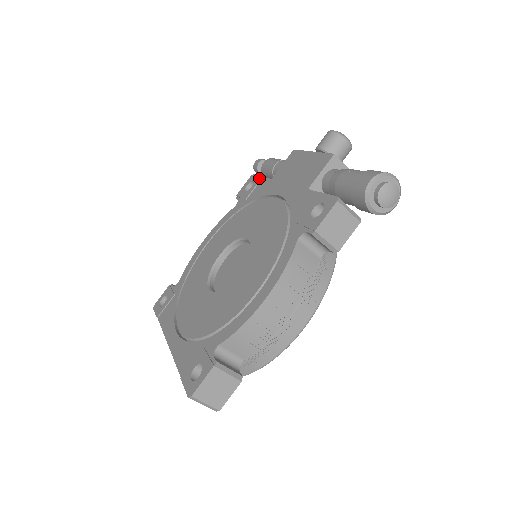
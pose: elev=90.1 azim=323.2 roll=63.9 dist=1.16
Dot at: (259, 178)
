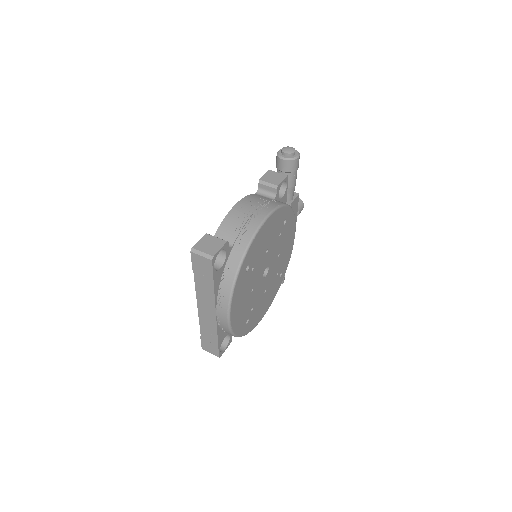
Dot at: occluded
